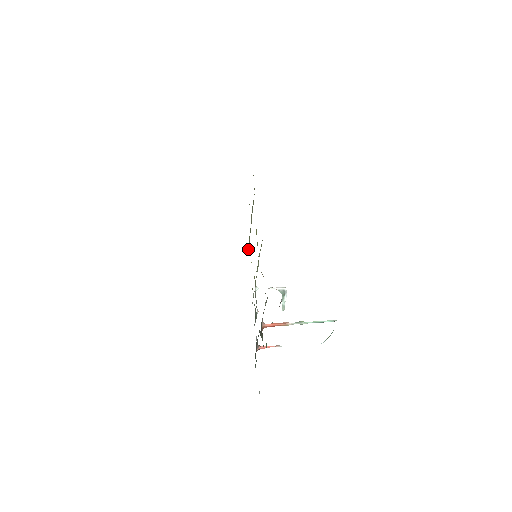
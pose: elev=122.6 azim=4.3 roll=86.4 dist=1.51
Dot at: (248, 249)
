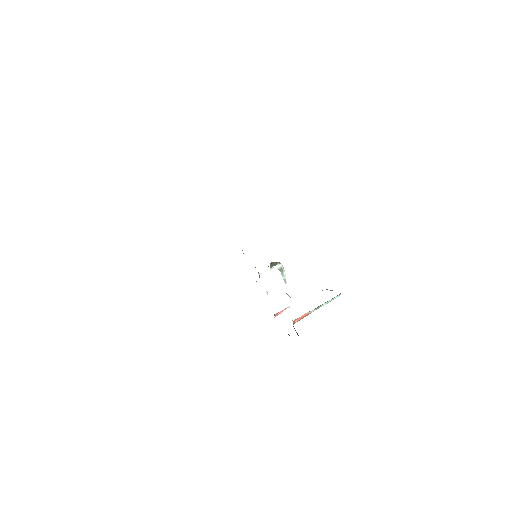
Dot at: occluded
